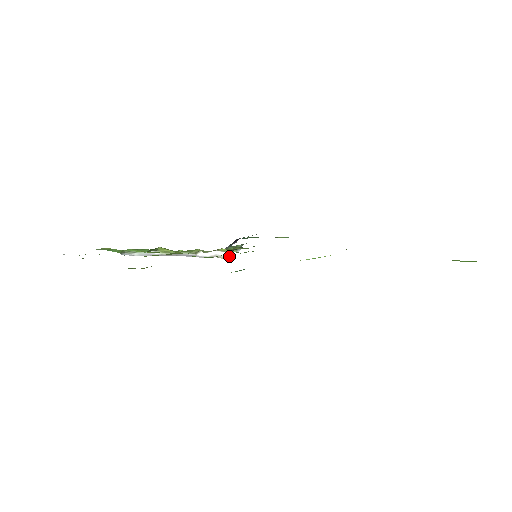
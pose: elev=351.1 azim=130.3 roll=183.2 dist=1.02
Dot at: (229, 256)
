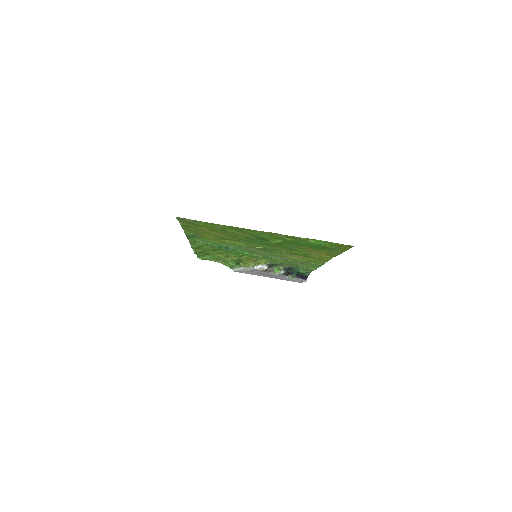
Dot at: (266, 268)
